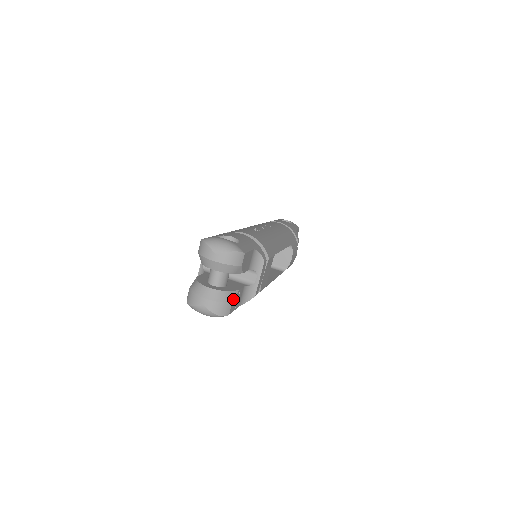
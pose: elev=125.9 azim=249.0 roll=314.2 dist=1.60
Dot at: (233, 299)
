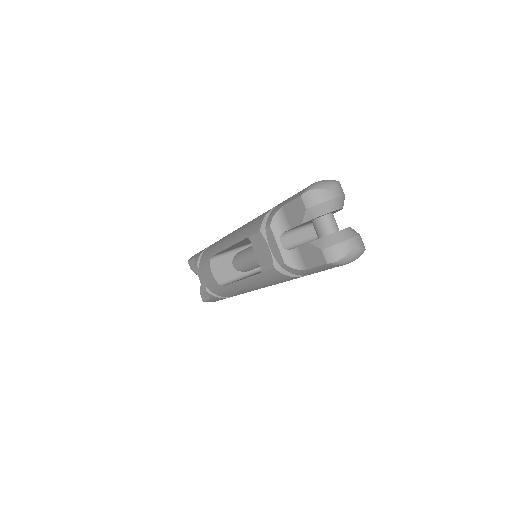
Dot at: occluded
